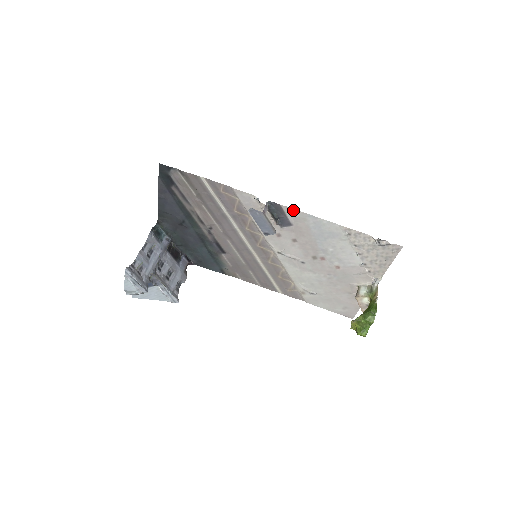
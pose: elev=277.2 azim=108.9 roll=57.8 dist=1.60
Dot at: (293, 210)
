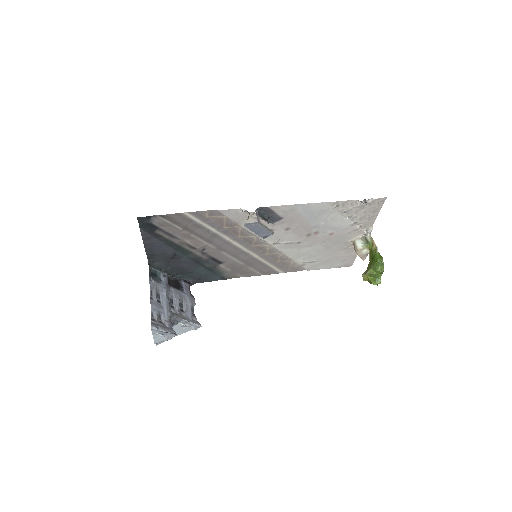
Dot at: (281, 206)
